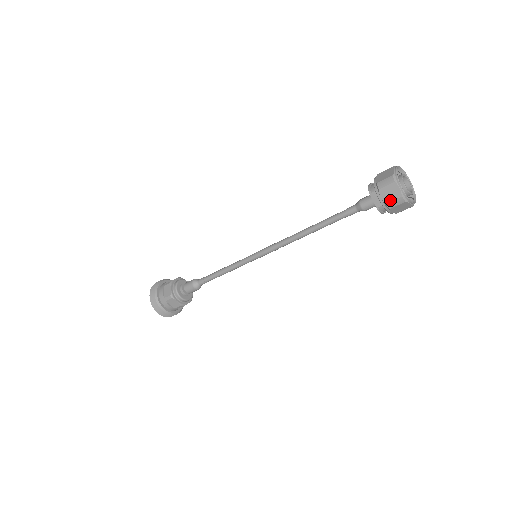
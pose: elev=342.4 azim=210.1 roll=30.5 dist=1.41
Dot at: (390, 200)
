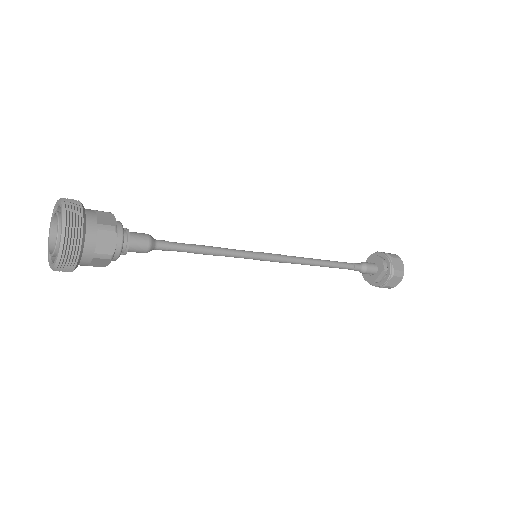
Dot at: (390, 285)
